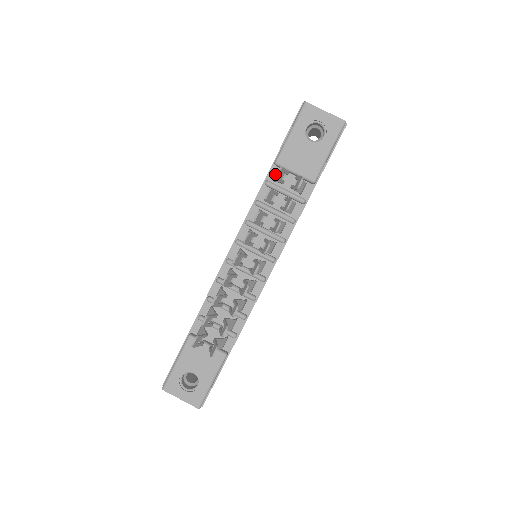
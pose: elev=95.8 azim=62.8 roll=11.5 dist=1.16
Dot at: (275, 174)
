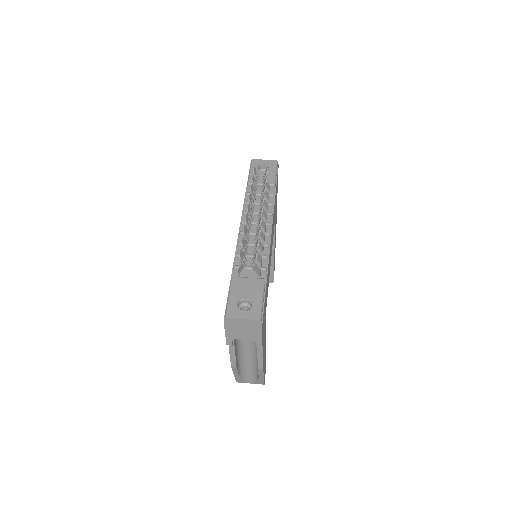
Dot at: occluded
